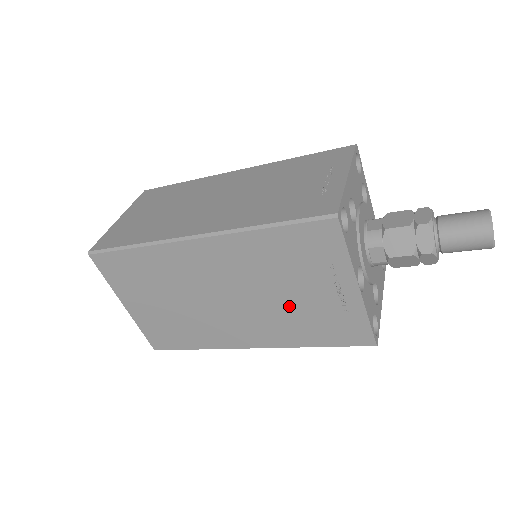
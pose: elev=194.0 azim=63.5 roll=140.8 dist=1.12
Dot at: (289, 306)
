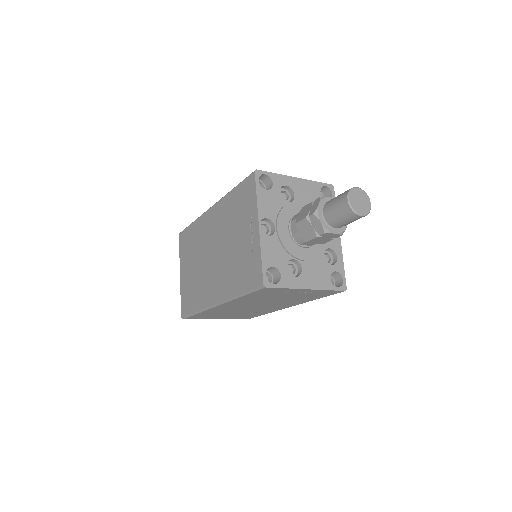
Dot at: (233, 254)
